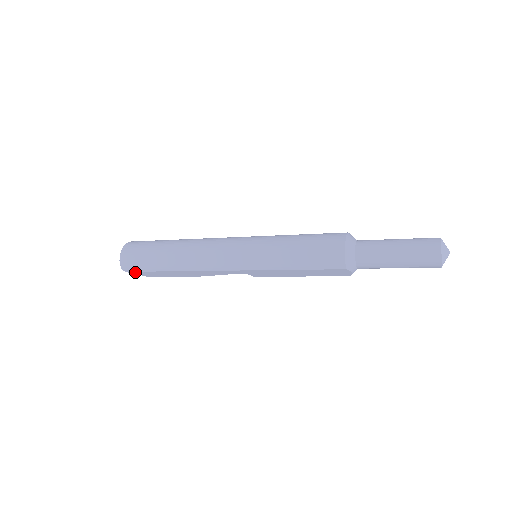
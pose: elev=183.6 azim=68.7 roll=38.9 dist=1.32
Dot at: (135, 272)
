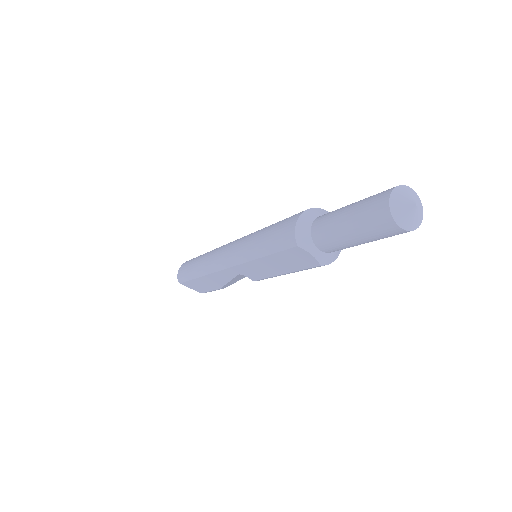
Dot at: (185, 283)
